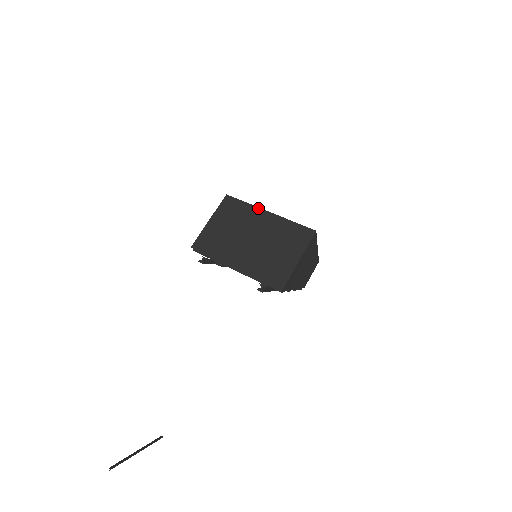
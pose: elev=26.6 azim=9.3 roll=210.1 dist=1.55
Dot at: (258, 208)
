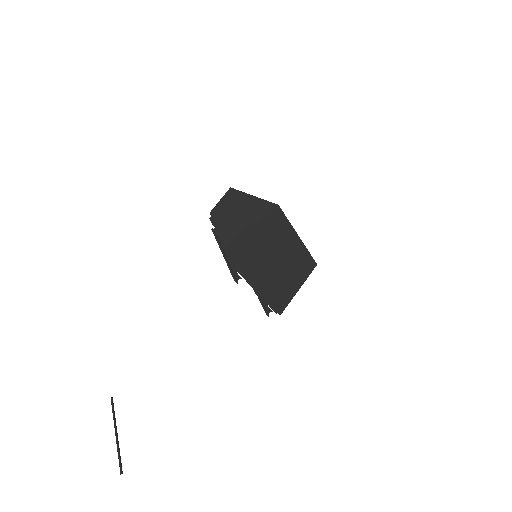
Dot at: (294, 231)
